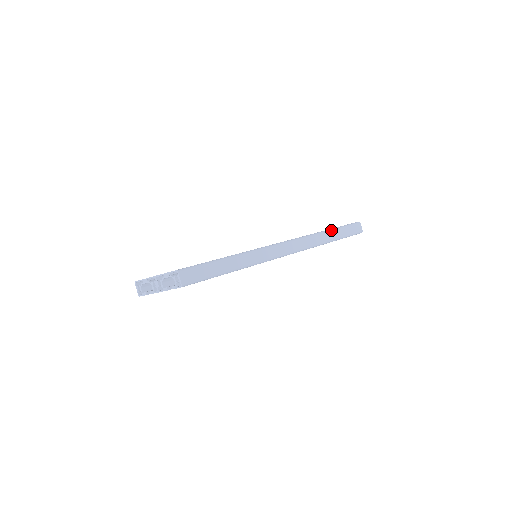
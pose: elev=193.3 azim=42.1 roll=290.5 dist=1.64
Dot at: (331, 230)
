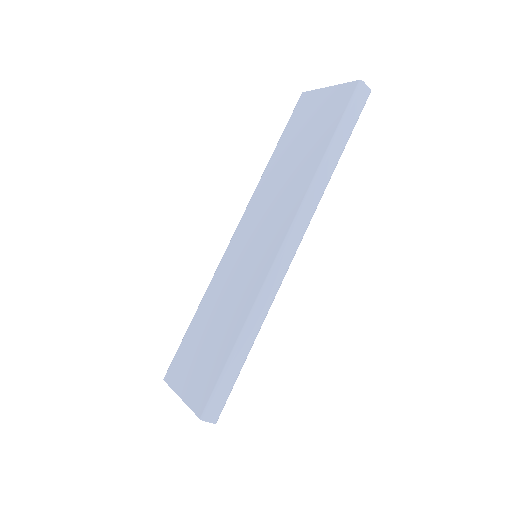
Dot at: (328, 152)
